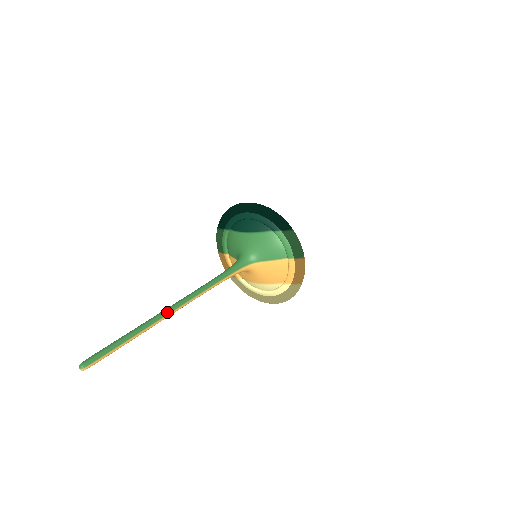
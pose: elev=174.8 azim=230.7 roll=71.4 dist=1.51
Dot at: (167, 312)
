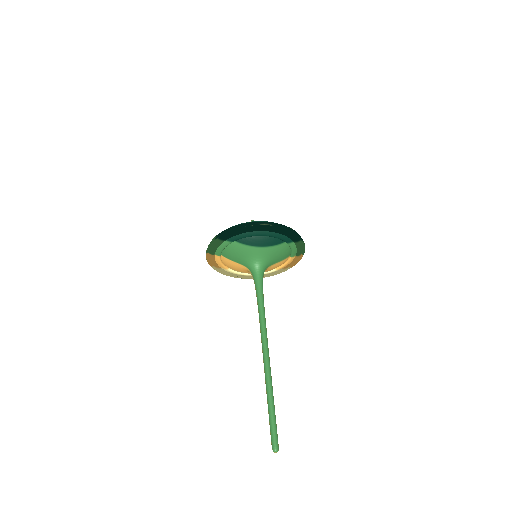
Dot at: occluded
